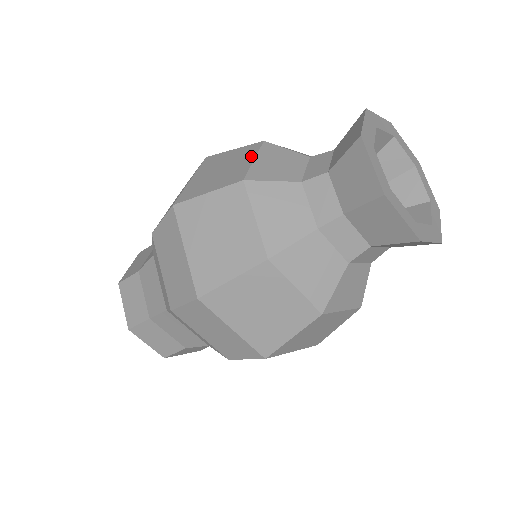
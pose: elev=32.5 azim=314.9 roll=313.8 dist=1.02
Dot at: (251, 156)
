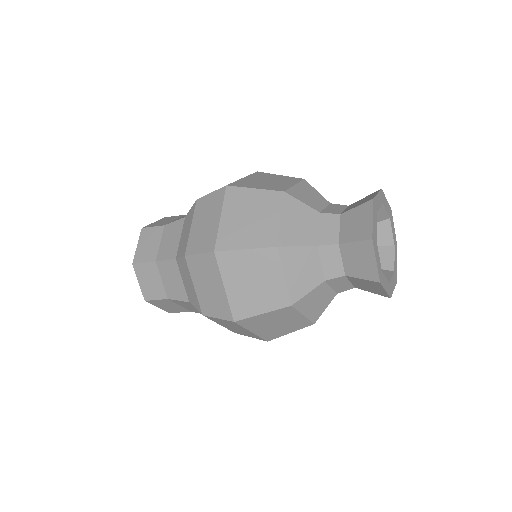
Dot at: (276, 212)
